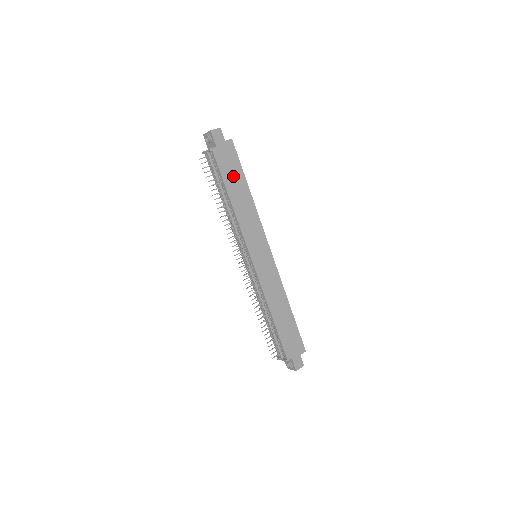
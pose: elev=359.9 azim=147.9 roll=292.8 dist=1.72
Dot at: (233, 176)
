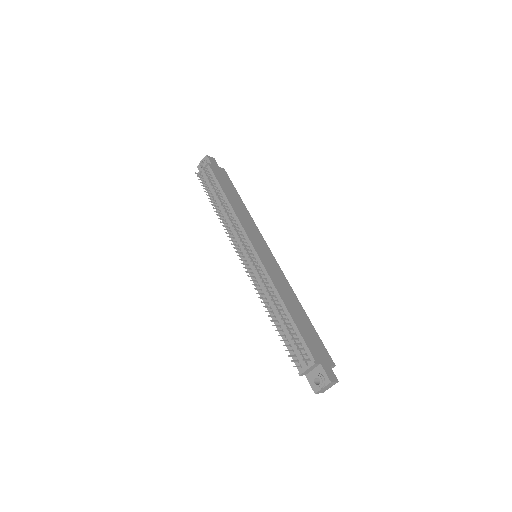
Dot at: (228, 187)
